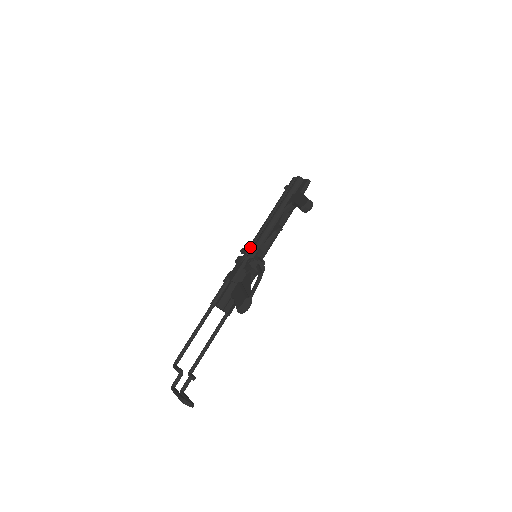
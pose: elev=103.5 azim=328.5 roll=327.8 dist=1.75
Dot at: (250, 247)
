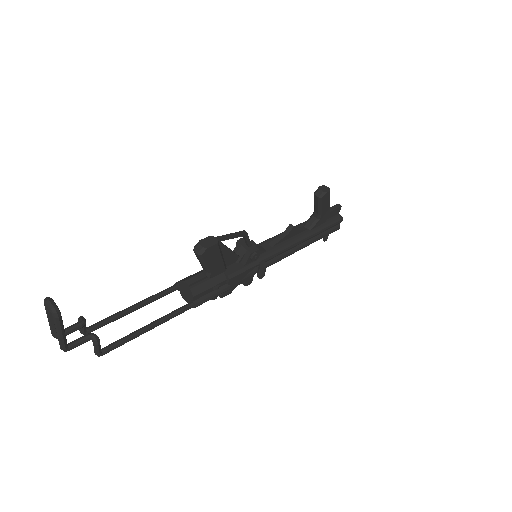
Dot at: occluded
